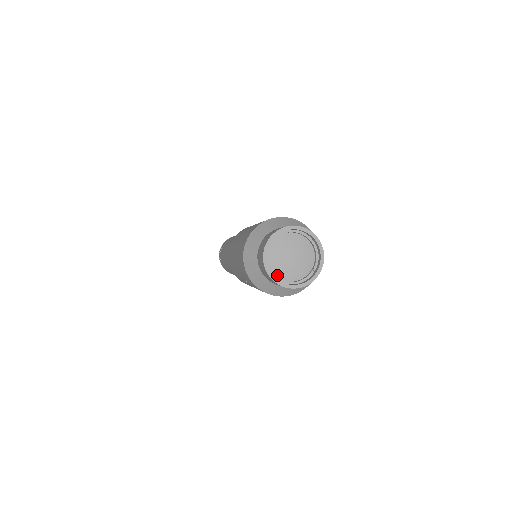
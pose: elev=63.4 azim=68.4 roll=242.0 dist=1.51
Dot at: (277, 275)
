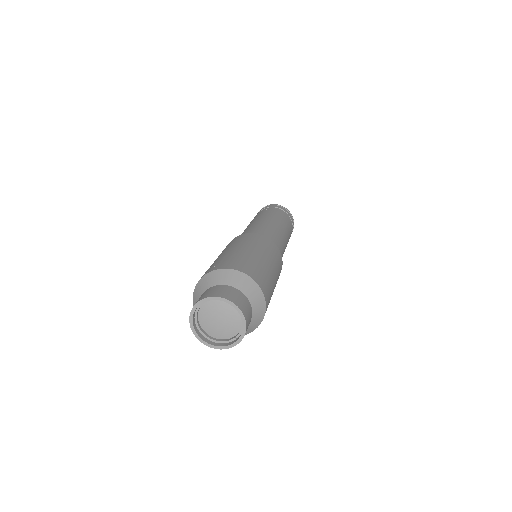
Dot at: (205, 330)
